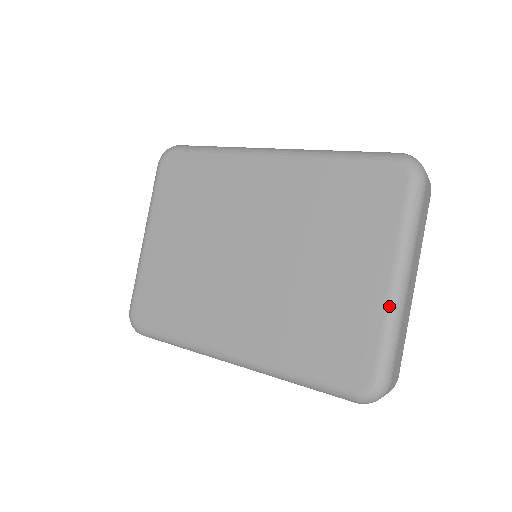
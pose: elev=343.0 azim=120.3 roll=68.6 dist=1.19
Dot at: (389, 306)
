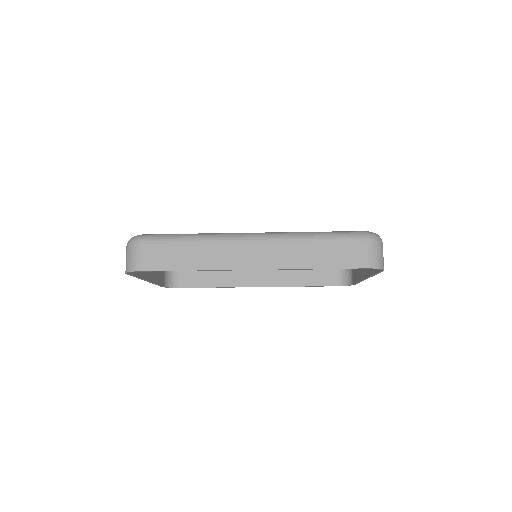
Dot at: occluded
